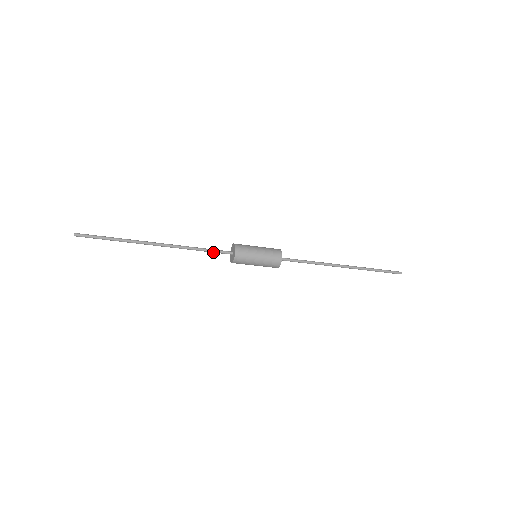
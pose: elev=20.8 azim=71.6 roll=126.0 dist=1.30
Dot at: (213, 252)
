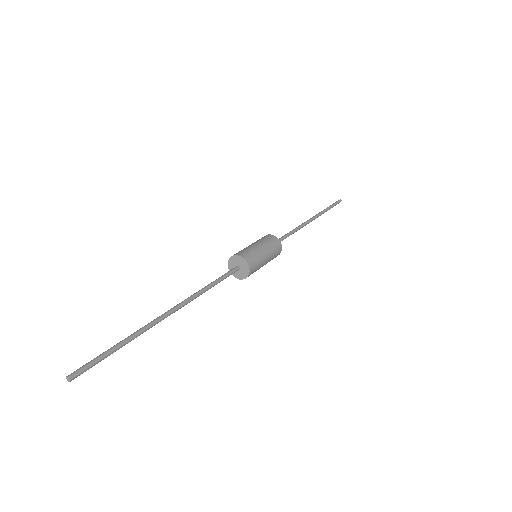
Dot at: (223, 279)
